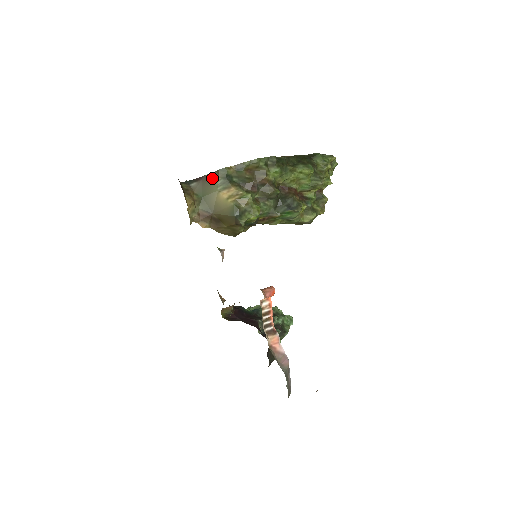
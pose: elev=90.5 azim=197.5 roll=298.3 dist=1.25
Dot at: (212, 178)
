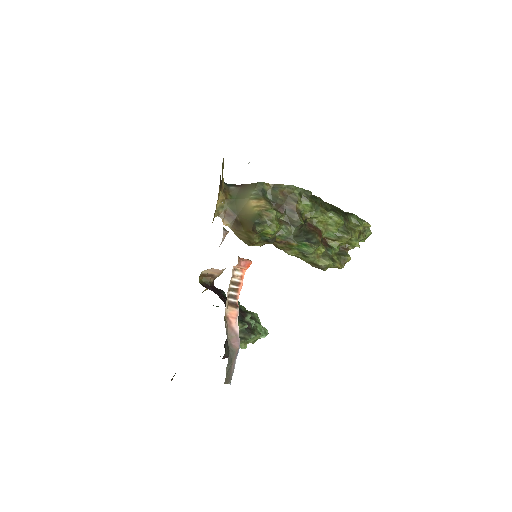
Dot at: (249, 187)
